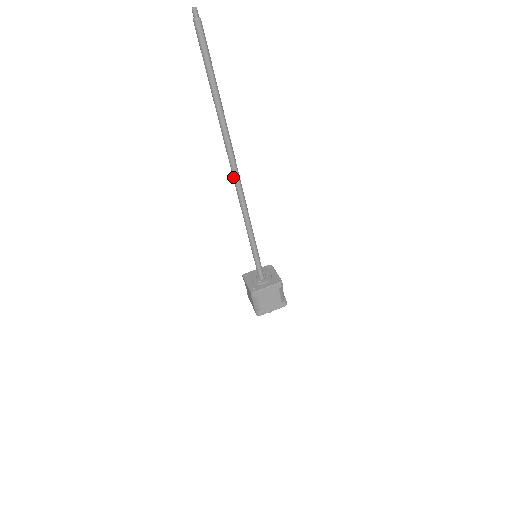
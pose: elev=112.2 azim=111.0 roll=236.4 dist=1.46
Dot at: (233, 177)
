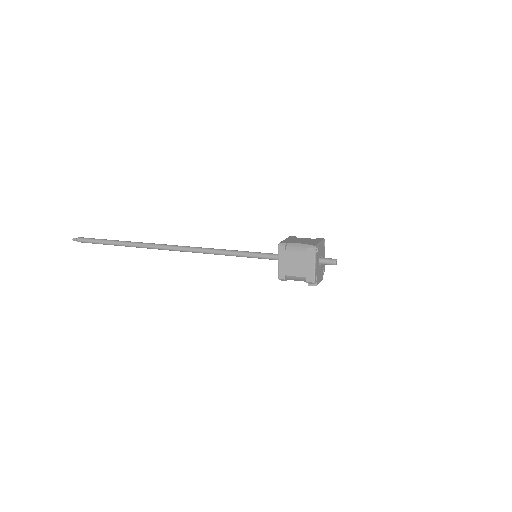
Dot at: (173, 248)
